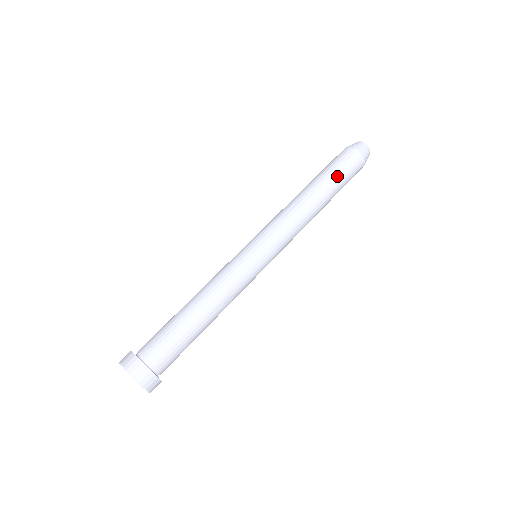
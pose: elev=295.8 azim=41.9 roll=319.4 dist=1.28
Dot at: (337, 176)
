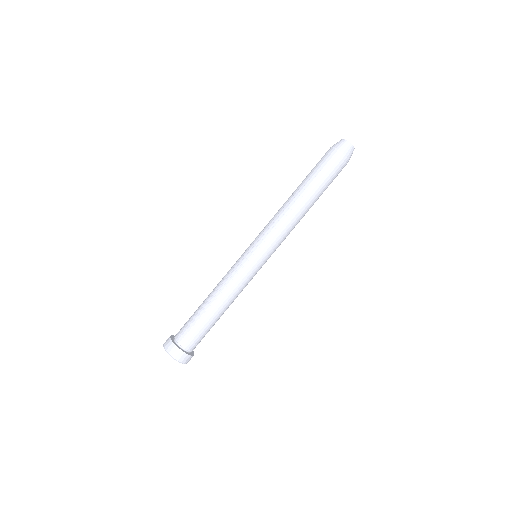
Dot at: (314, 175)
